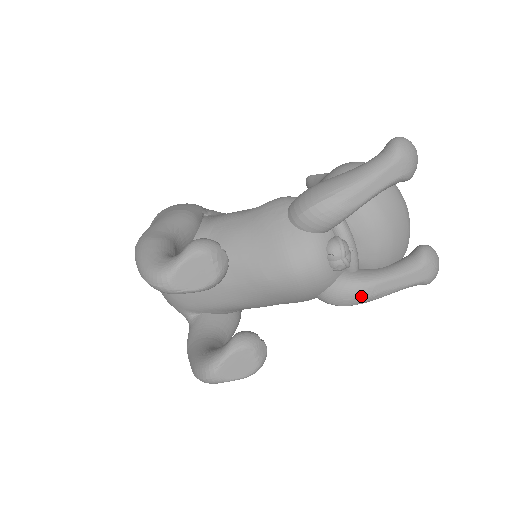
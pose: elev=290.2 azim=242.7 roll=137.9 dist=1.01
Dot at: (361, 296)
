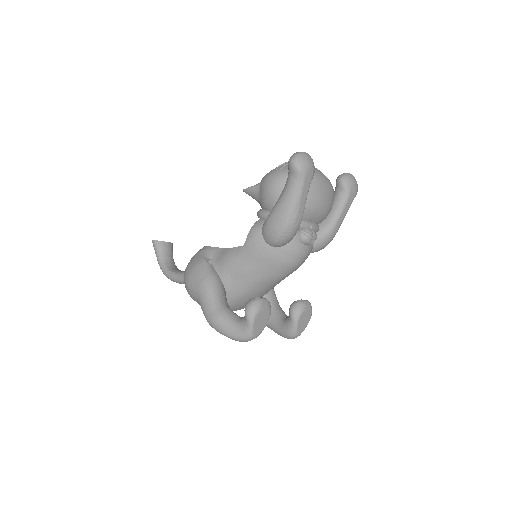
Dot at: (331, 238)
